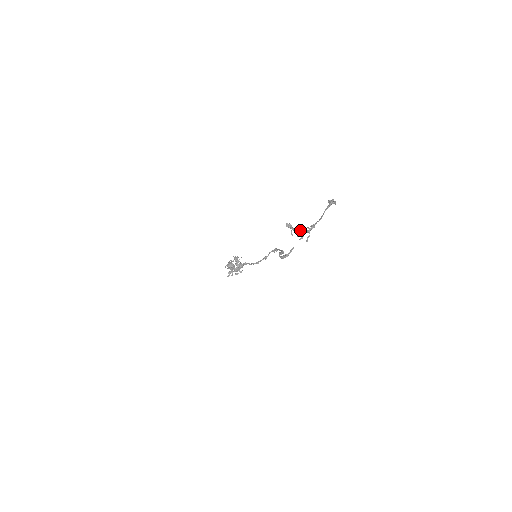
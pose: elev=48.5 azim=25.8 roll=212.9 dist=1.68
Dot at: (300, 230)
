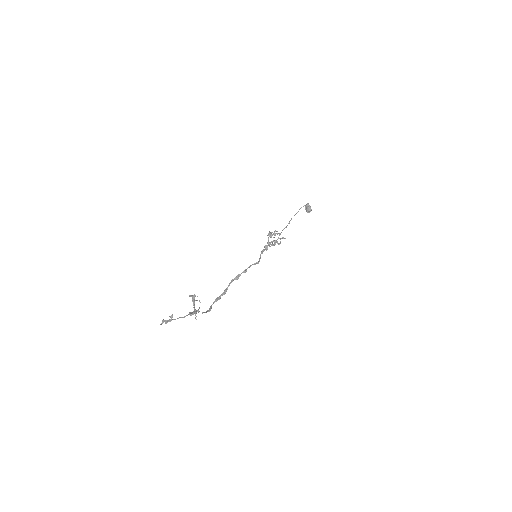
Dot at: (193, 307)
